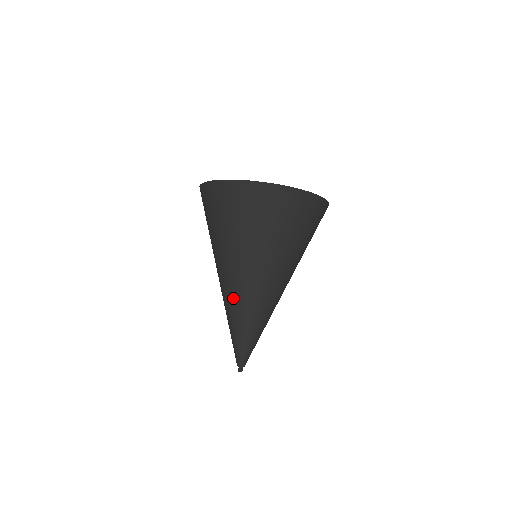
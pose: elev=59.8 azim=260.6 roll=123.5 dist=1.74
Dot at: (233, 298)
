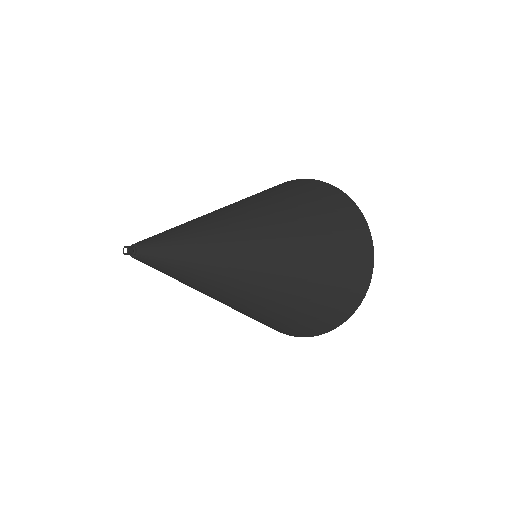
Dot at: (224, 211)
